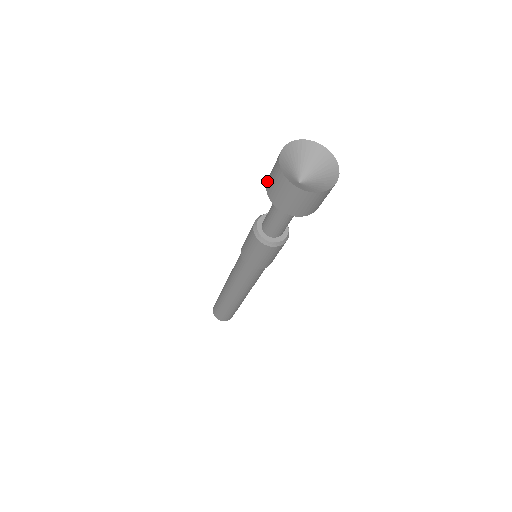
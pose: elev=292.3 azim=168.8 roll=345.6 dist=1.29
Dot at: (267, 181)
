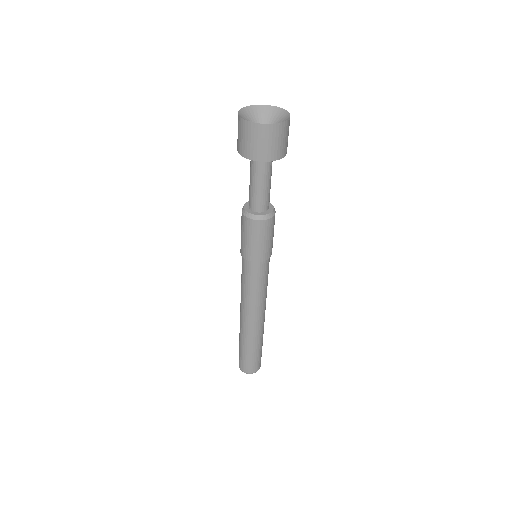
Dot at: (238, 150)
